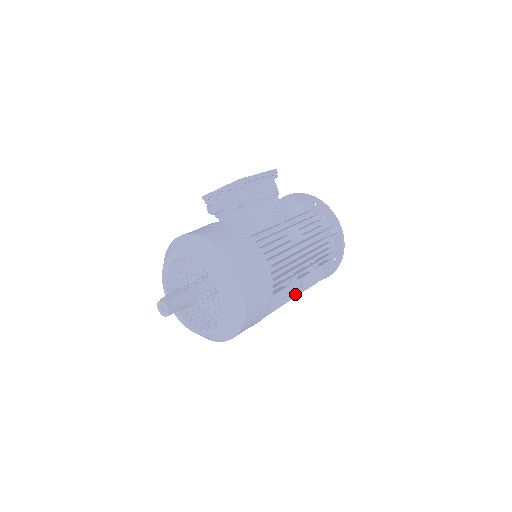
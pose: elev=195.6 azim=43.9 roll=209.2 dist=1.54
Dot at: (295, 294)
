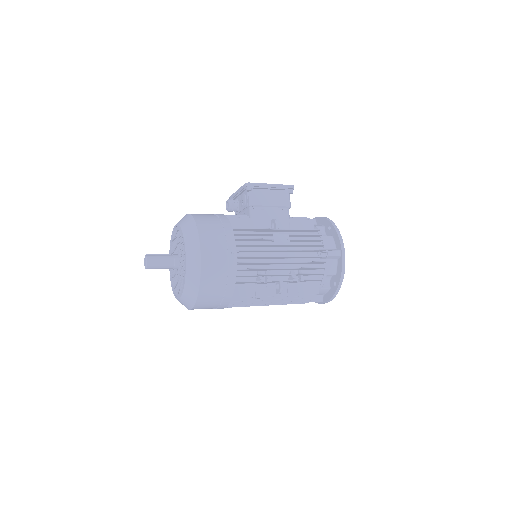
Dot at: (273, 295)
